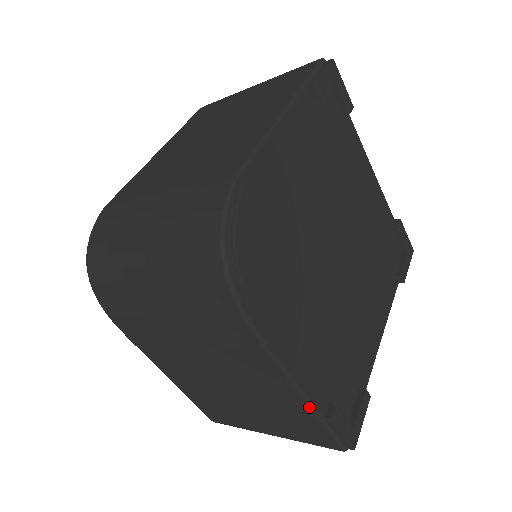
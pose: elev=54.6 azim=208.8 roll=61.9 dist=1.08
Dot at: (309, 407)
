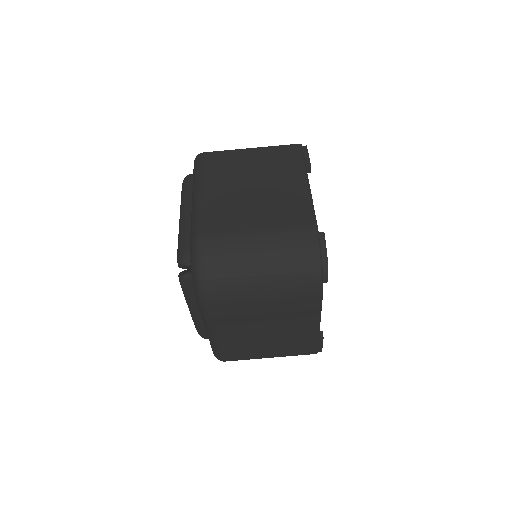
Dot at: (318, 334)
